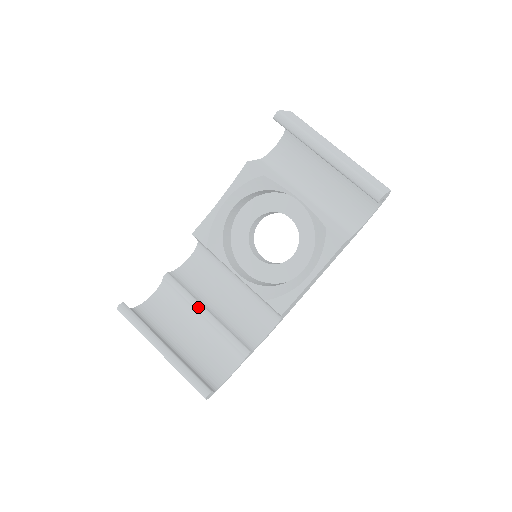
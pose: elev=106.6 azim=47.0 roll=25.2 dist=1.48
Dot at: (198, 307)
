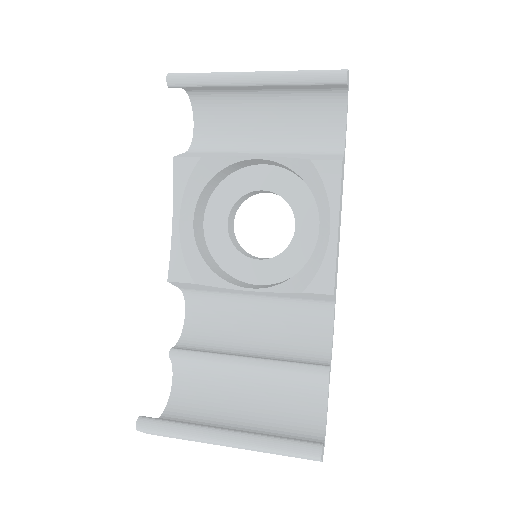
Dot at: (233, 361)
